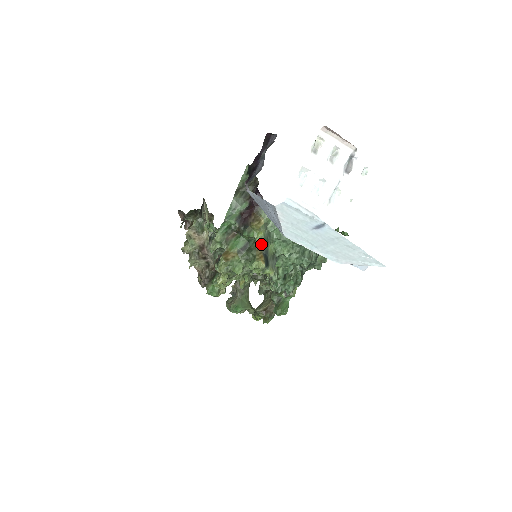
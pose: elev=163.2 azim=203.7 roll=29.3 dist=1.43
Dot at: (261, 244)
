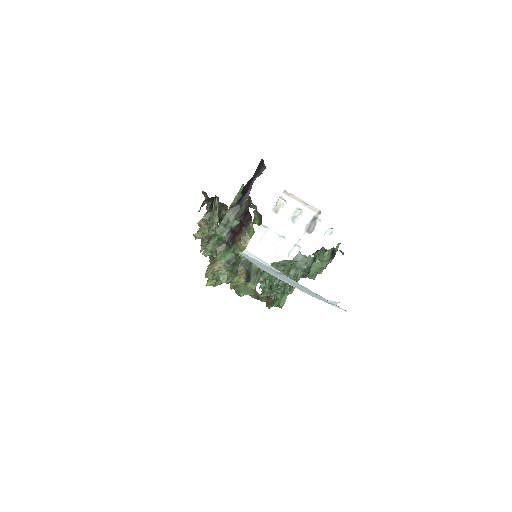
Dot at: (245, 261)
